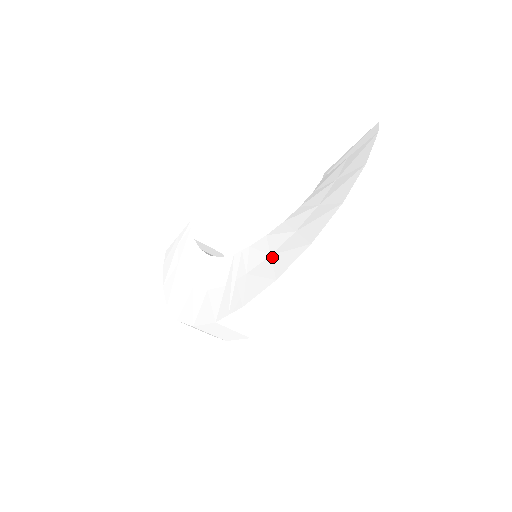
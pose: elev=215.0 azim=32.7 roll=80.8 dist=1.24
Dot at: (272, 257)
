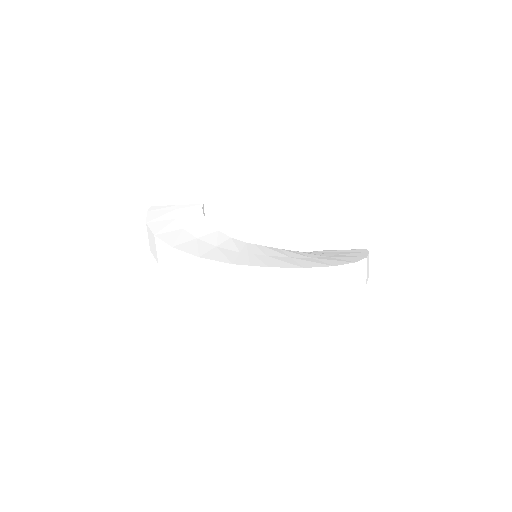
Dot at: (293, 258)
